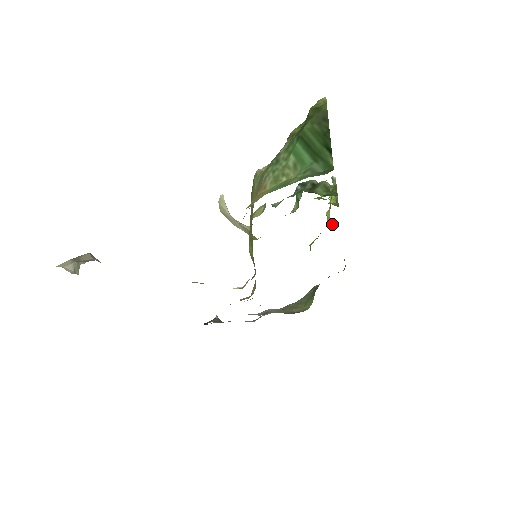
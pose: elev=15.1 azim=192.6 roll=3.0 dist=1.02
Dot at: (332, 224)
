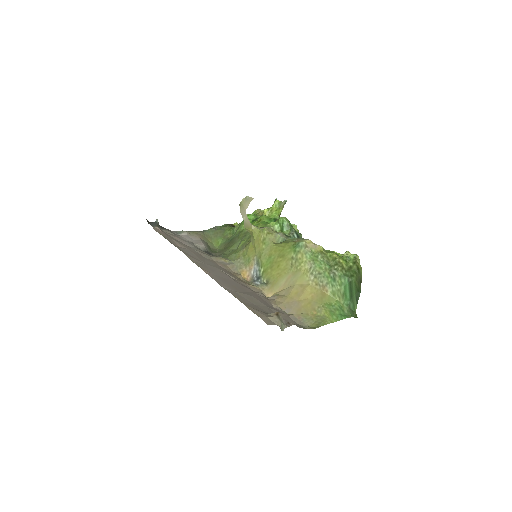
Dot at: (259, 211)
